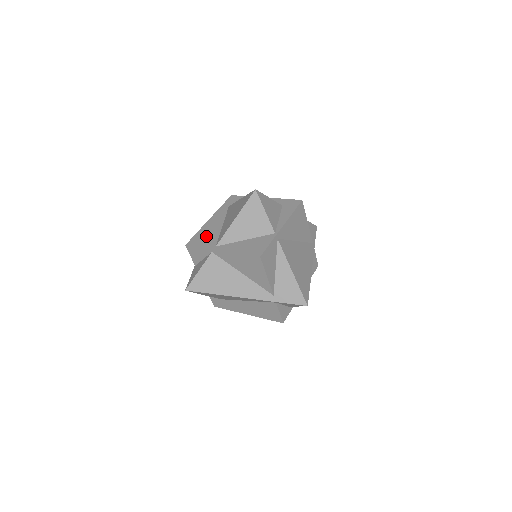
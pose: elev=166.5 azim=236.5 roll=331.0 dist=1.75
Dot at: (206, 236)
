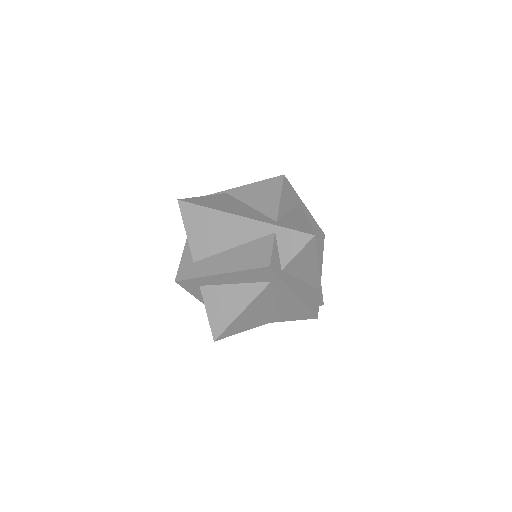
Dot at: occluded
